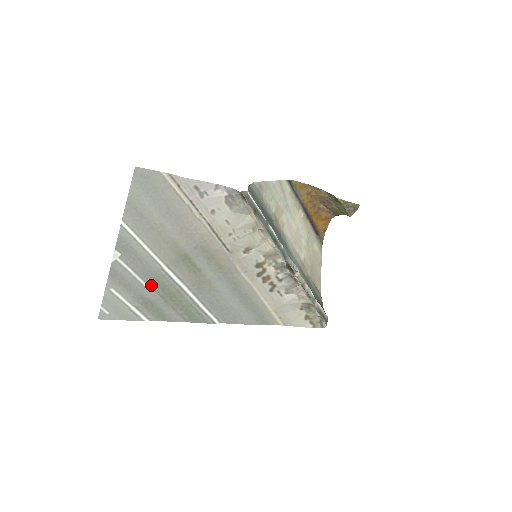
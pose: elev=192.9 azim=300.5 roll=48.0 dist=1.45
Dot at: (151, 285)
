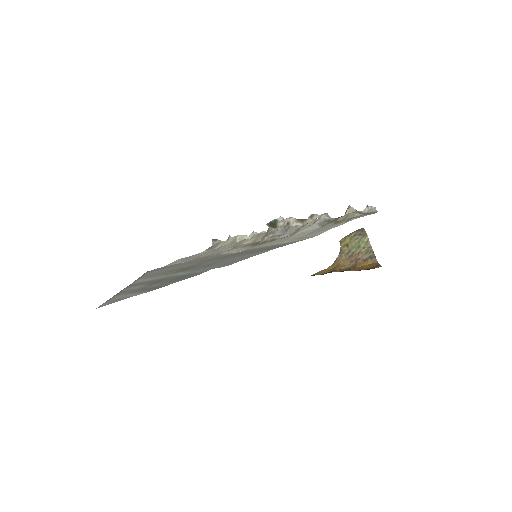
Dot at: occluded
